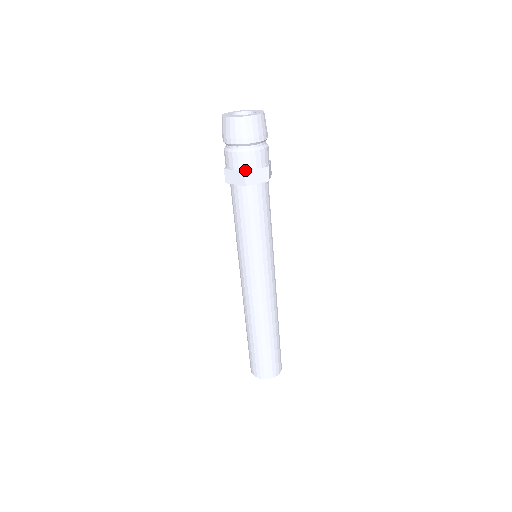
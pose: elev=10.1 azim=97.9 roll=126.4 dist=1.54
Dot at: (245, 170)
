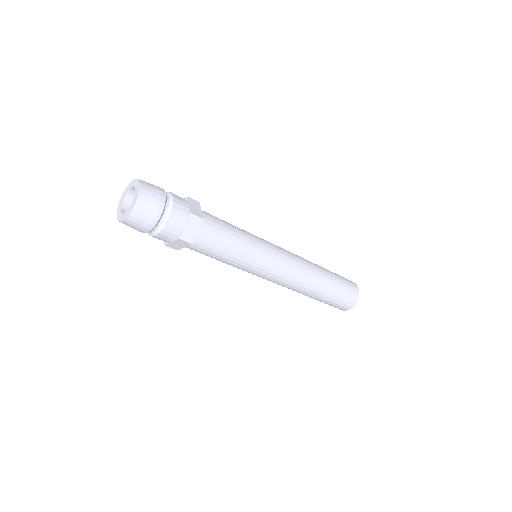
Dot at: (165, 243)
